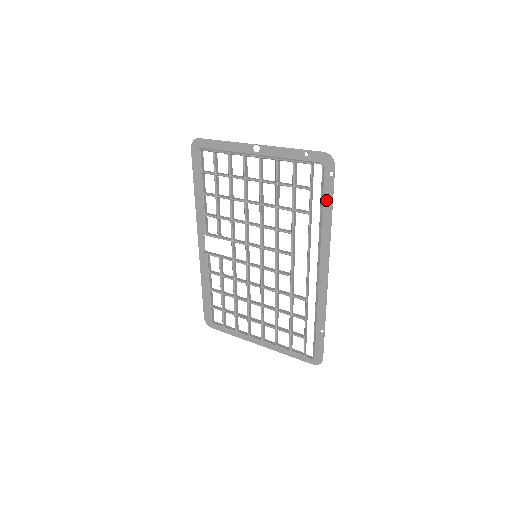
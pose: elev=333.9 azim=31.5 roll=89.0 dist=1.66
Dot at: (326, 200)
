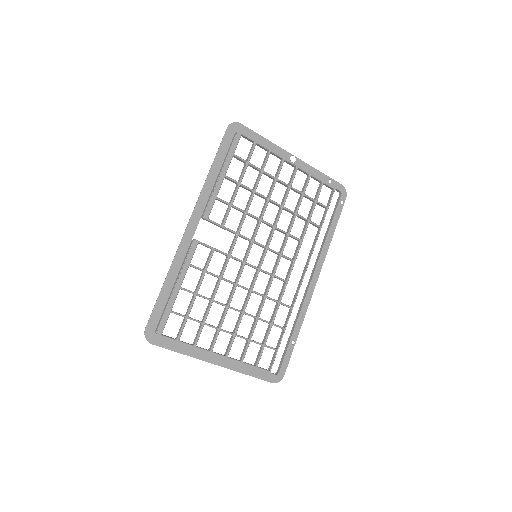
Dot at: (333, 221)
